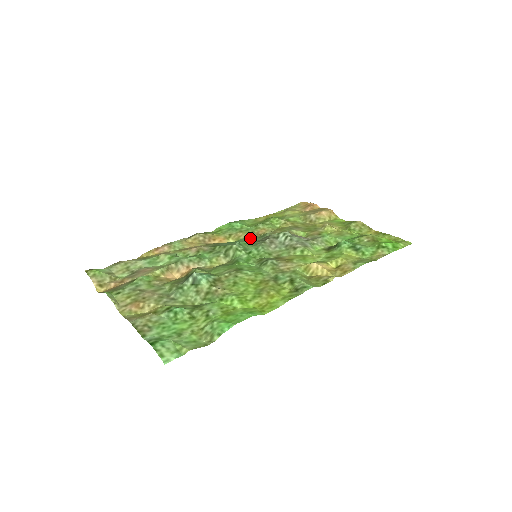
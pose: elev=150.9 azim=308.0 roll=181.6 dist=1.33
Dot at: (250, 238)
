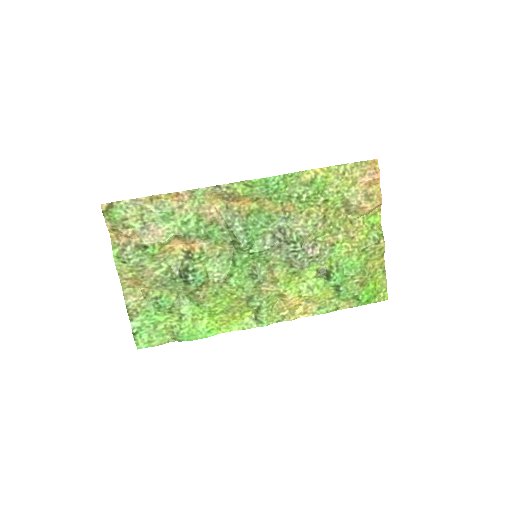
Dot at: (271, 217)
